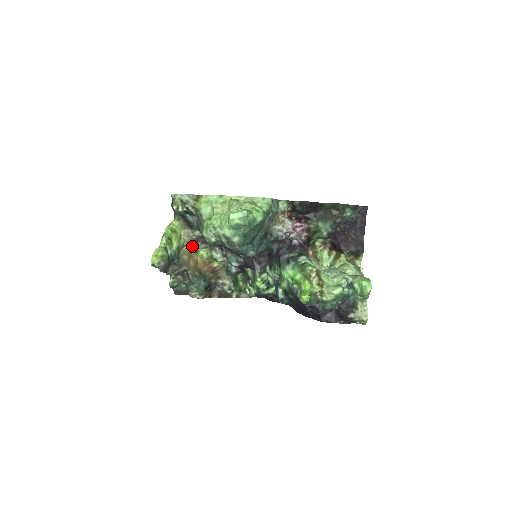
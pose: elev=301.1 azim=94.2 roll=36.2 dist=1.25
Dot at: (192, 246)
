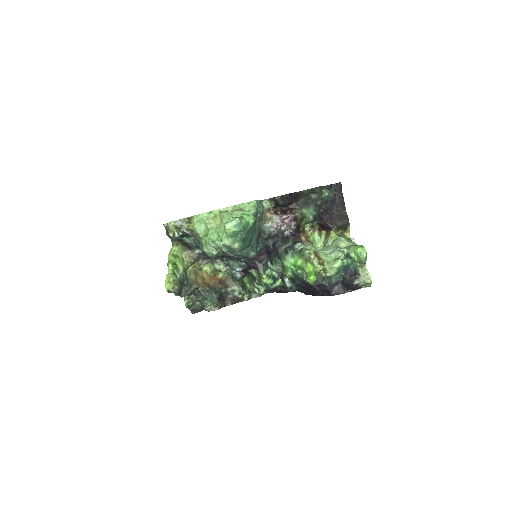
Dot at: (195, 265)
